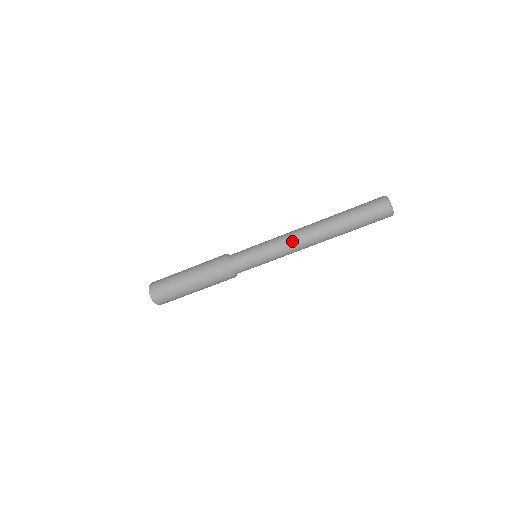
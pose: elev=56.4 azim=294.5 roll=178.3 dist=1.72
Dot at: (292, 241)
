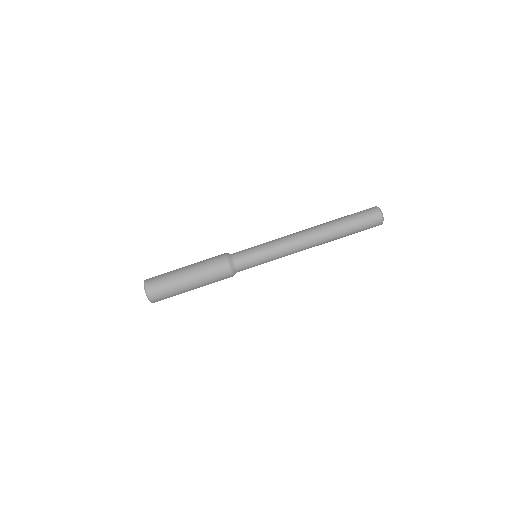
Dot at: (292, 238)
